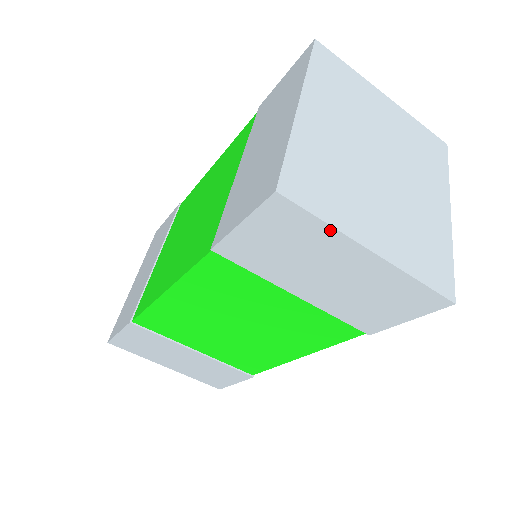
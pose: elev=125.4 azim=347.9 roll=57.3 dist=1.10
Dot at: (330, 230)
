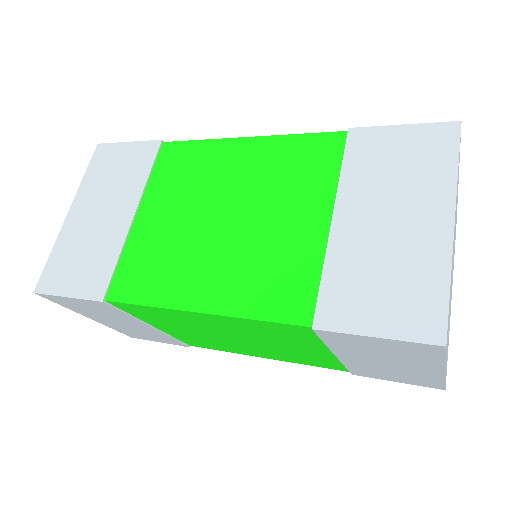
Dot at: (440, 362)
